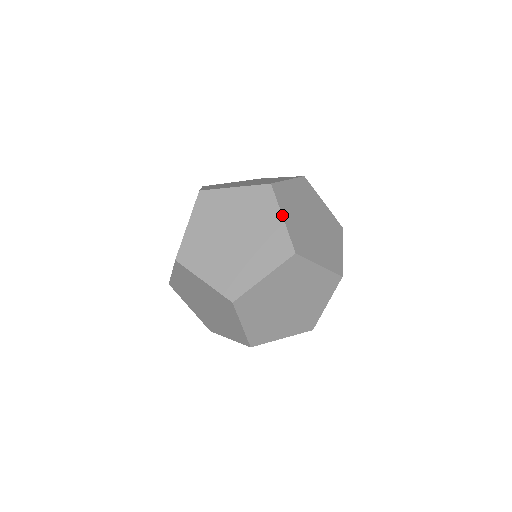
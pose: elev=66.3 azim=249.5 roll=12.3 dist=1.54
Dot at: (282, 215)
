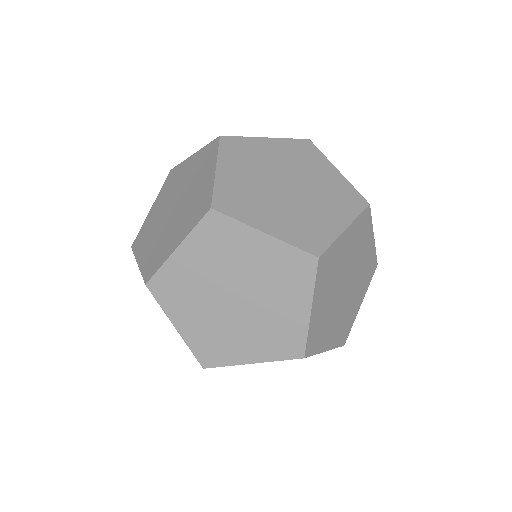
Dot at: (261, 231)
